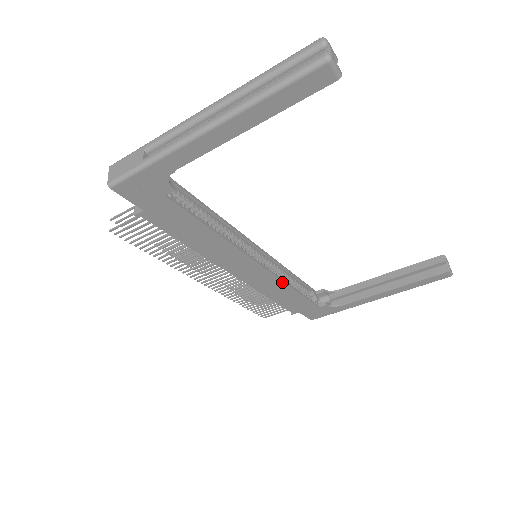
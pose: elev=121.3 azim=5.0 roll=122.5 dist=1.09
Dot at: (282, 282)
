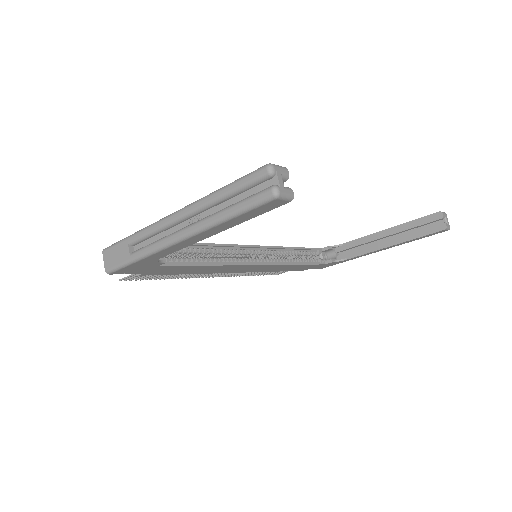
Dot at: (285, 265)
